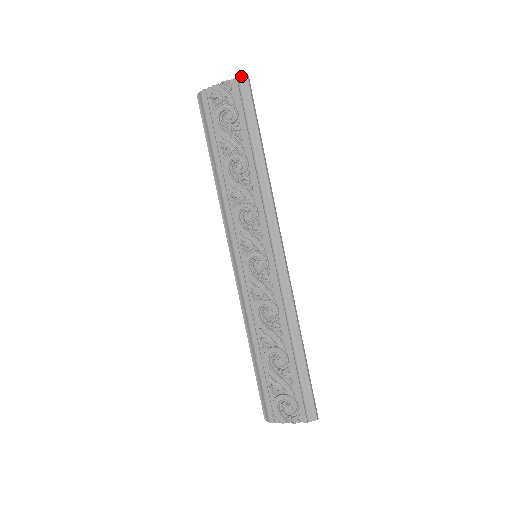
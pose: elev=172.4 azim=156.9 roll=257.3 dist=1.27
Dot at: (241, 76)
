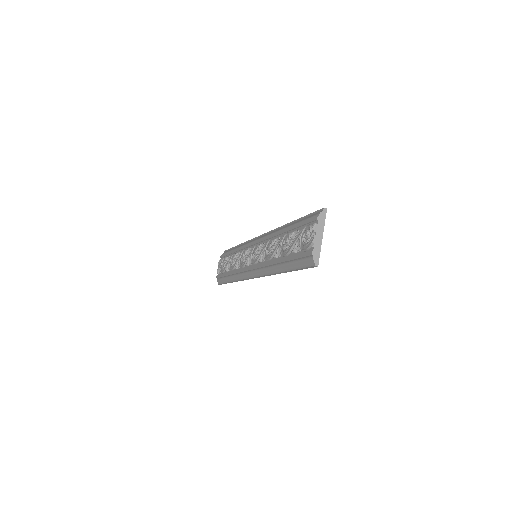
Dot at: (222, 254)
